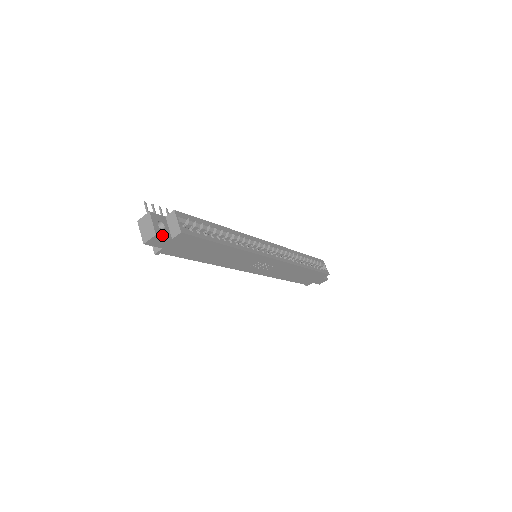
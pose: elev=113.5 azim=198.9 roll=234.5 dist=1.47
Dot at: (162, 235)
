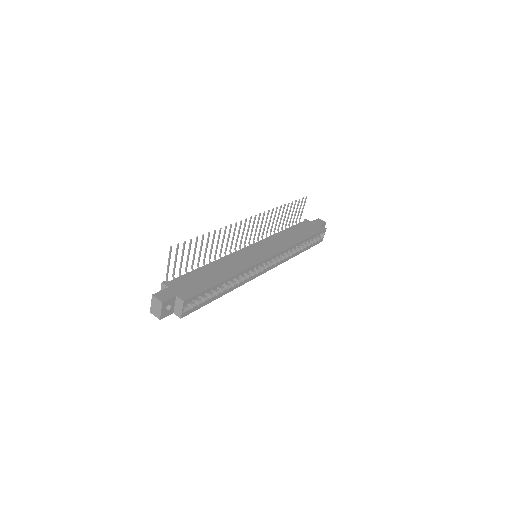
Dot at: (166, 316)
